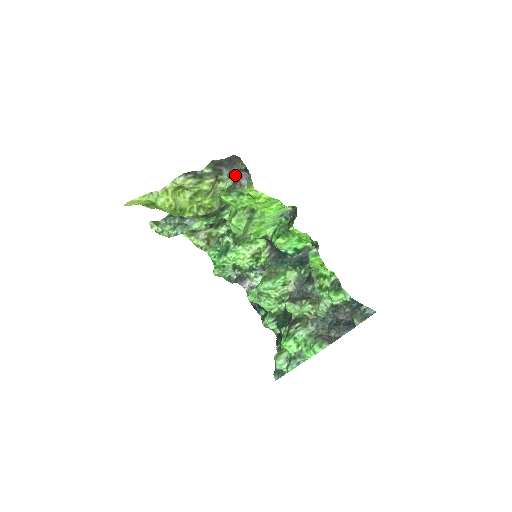
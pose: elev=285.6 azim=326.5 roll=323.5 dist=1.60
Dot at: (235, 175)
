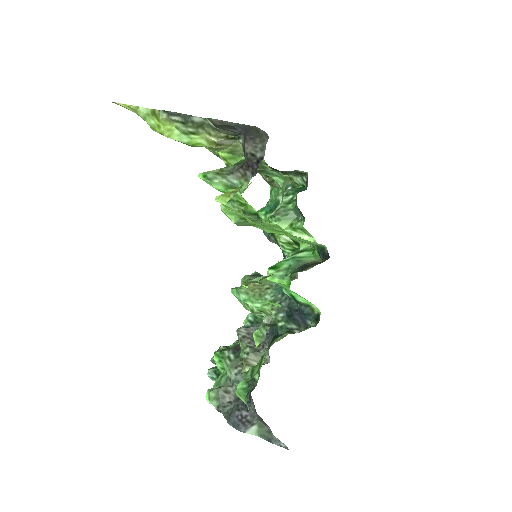
Dot at: (245, 155)
